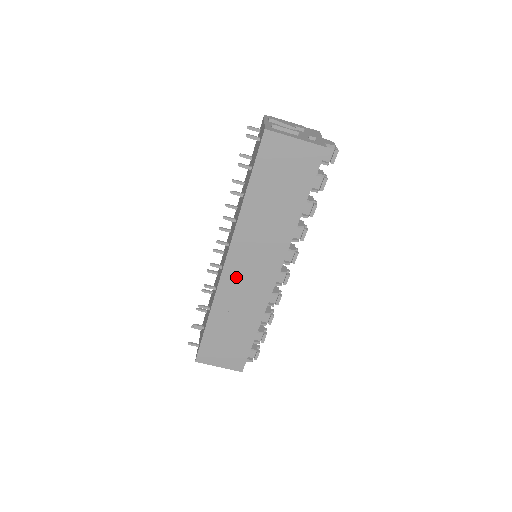
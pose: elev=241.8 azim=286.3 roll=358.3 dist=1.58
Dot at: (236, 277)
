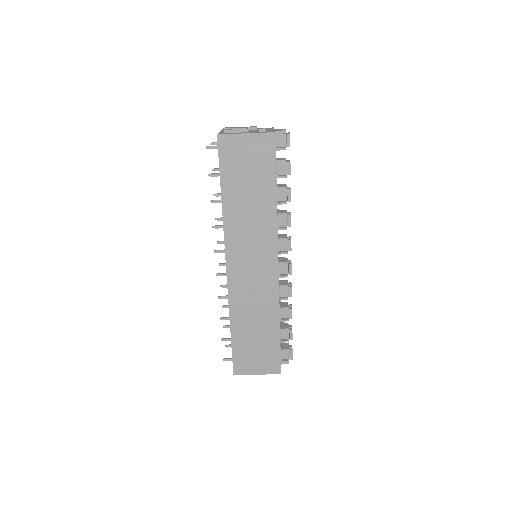
Dot at: (241, 278)
